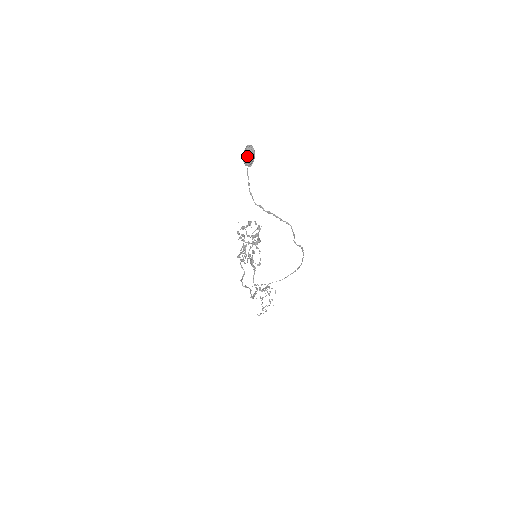
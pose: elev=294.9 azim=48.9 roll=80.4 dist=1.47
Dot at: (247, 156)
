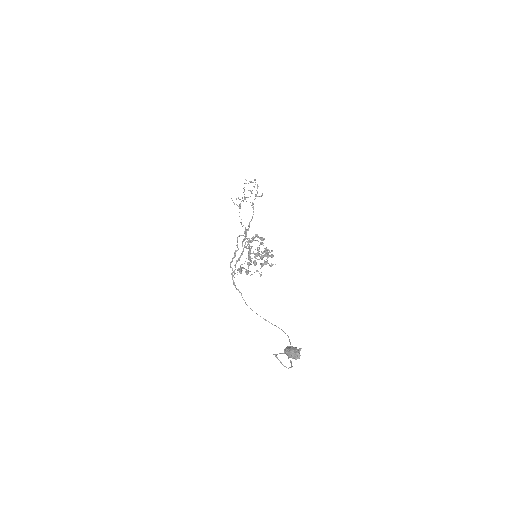
Dot at: (290, 357)
